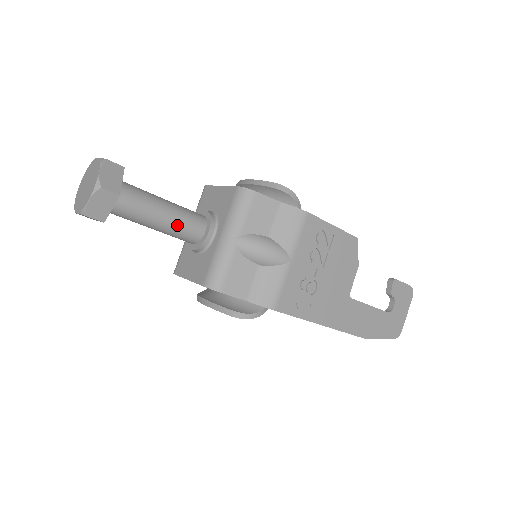
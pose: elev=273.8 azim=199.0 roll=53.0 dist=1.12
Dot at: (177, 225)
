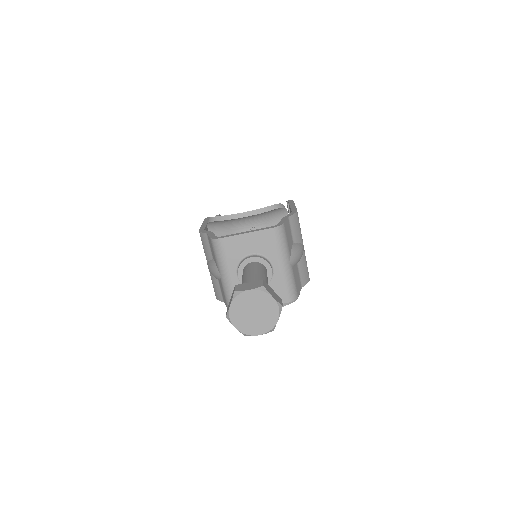
Dot at: occluded
